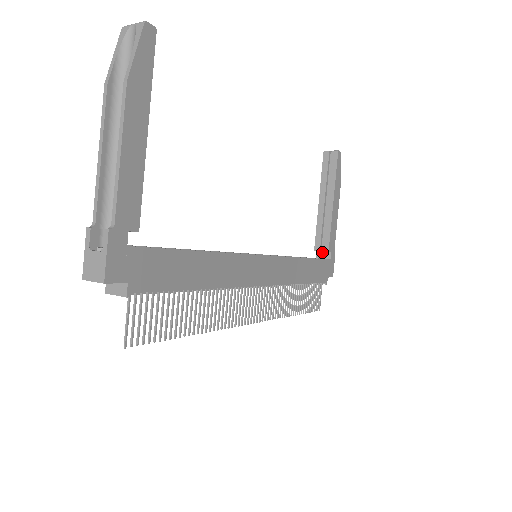
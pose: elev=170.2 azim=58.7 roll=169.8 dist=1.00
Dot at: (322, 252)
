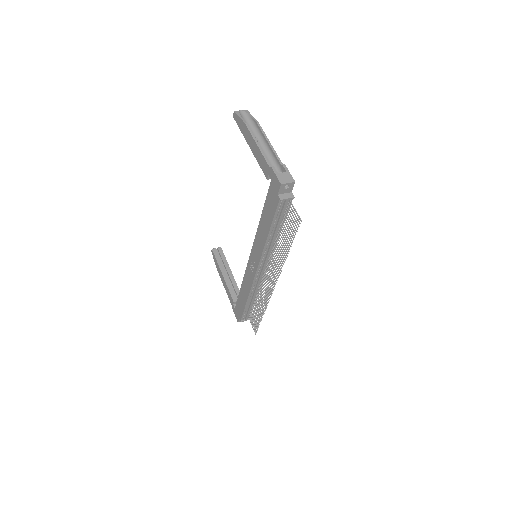
Dot at: occluded
